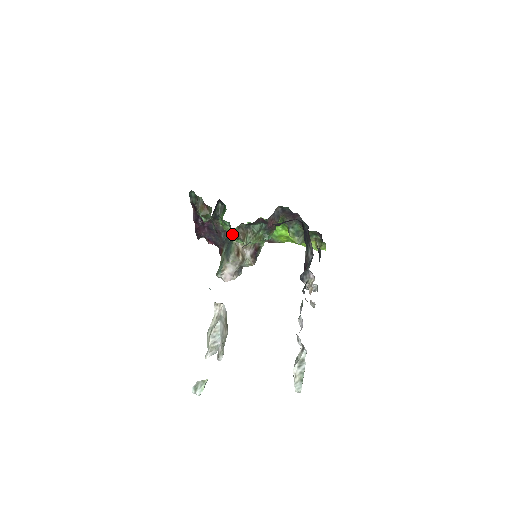
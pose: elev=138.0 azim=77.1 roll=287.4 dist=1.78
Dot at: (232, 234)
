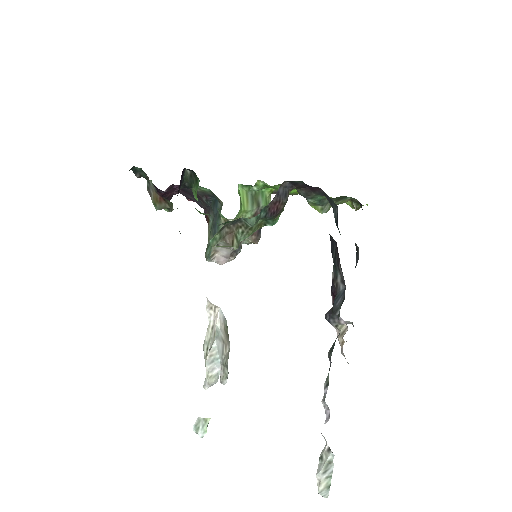
Dot at: (212, 242)
